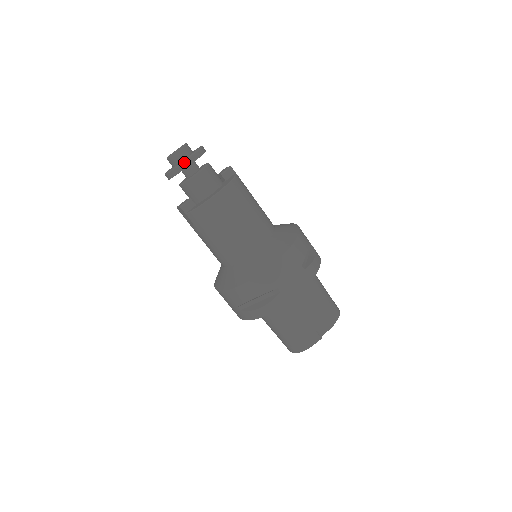
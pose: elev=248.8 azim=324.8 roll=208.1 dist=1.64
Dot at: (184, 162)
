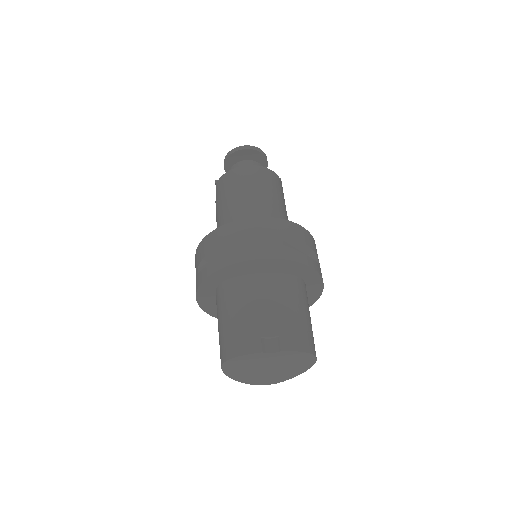
Dot at: (240, 146)
